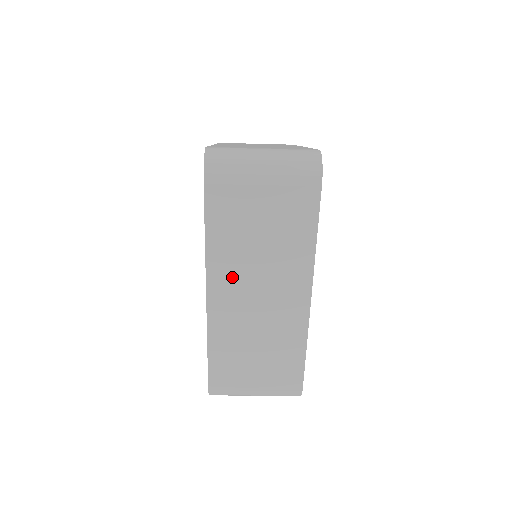
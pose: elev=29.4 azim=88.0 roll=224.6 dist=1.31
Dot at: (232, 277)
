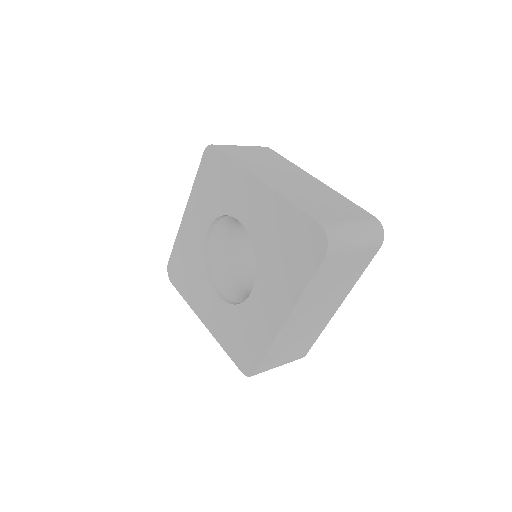
Dot at: (307, 307)
